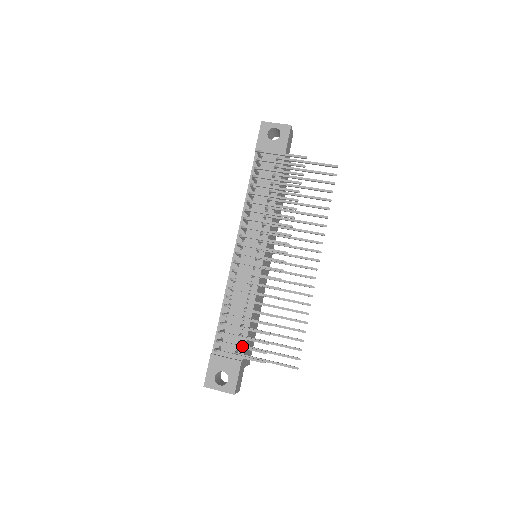
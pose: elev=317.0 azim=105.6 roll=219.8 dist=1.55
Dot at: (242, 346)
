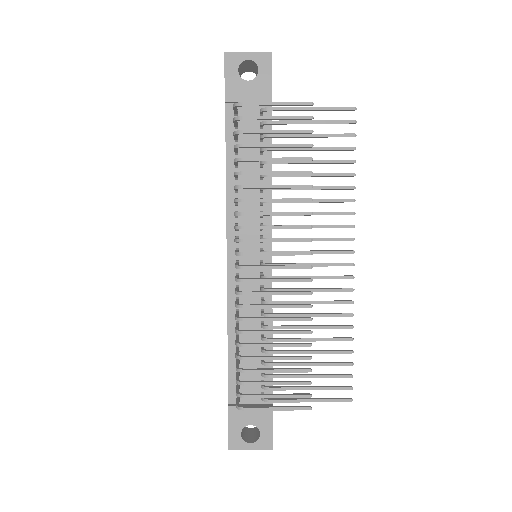
Dot at: (275, 395)
